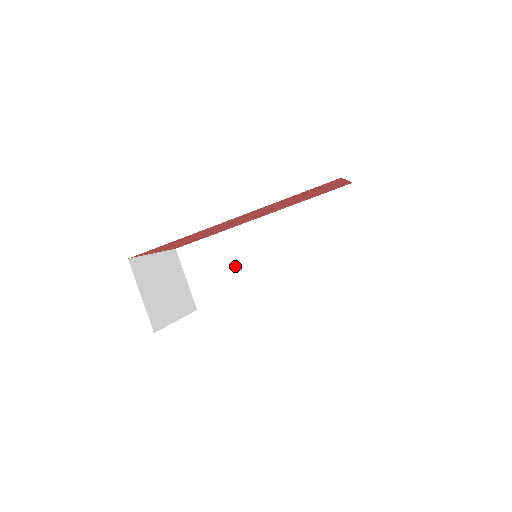
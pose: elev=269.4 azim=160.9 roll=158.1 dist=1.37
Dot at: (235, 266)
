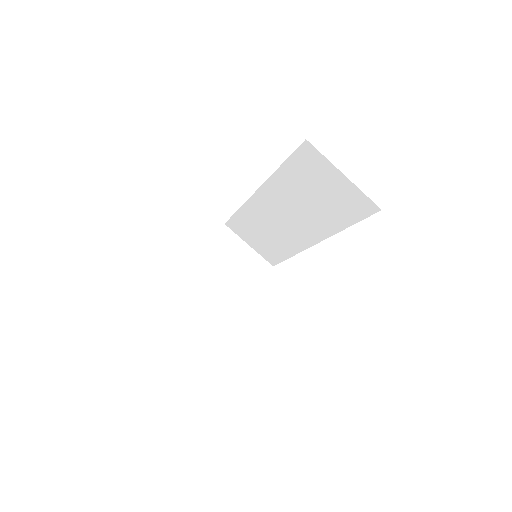
Dot at: (271, 233)
